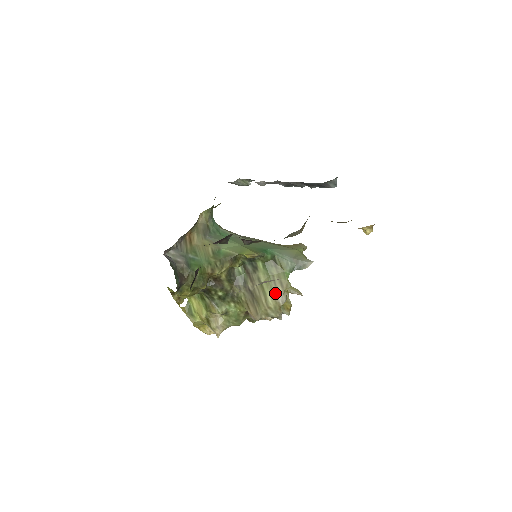
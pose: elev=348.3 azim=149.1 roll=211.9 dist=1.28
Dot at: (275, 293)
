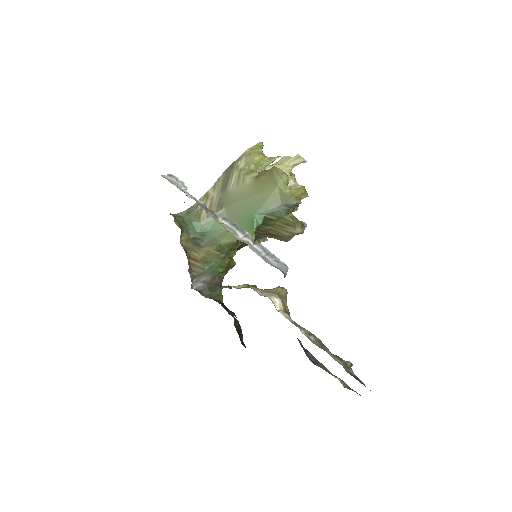
Dot at: (288, 231)
